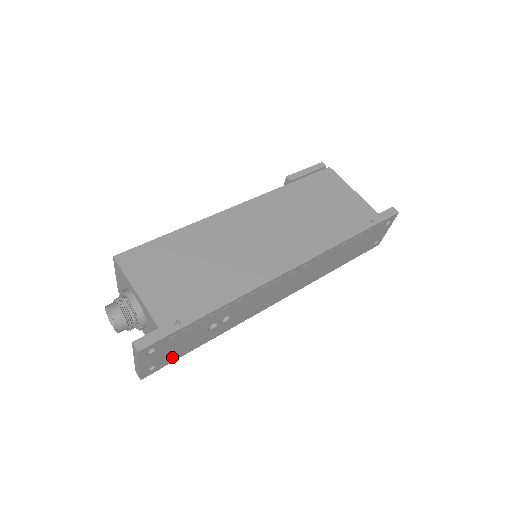
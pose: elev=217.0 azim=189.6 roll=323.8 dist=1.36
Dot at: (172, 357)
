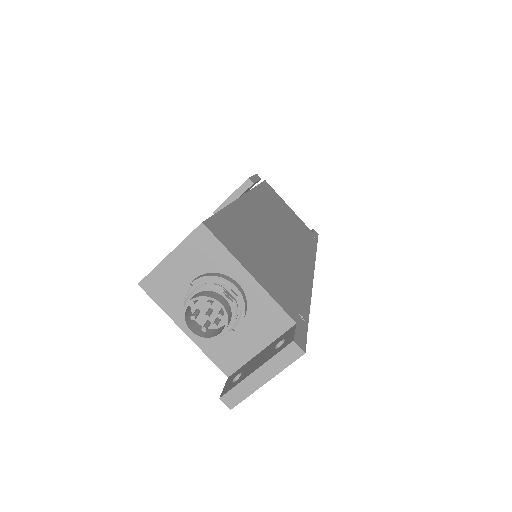
Dot at: occluded
